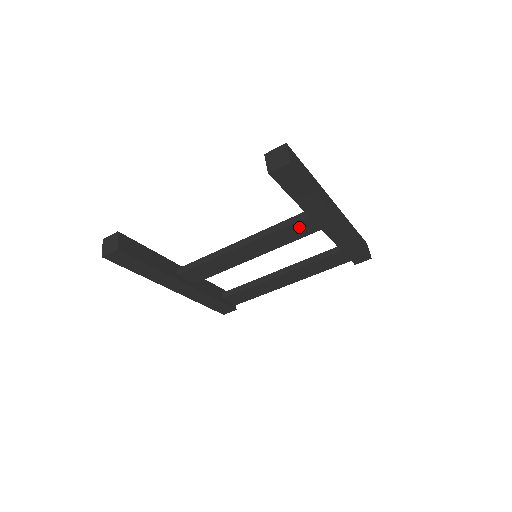
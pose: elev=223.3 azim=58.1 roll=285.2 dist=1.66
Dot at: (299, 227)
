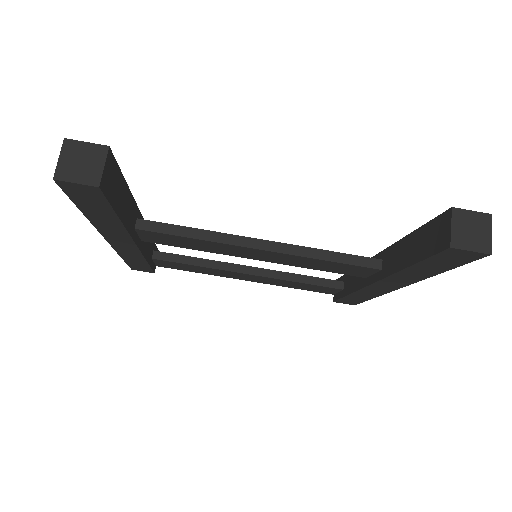
Dot at: (350, 268)
